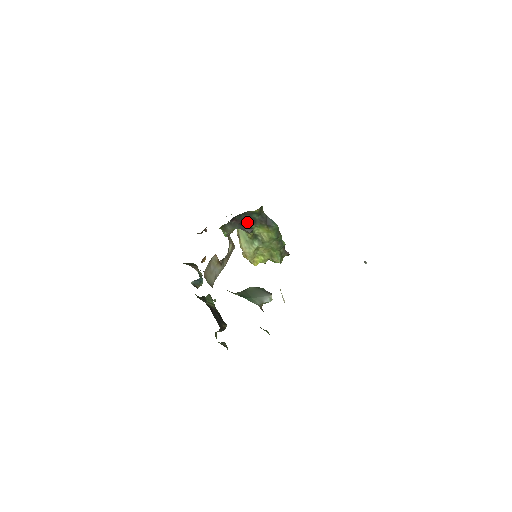
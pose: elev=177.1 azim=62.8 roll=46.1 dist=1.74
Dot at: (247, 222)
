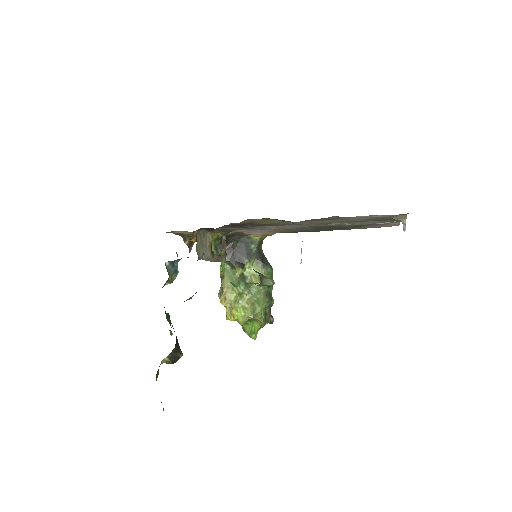
Dot at: (241, 253)
